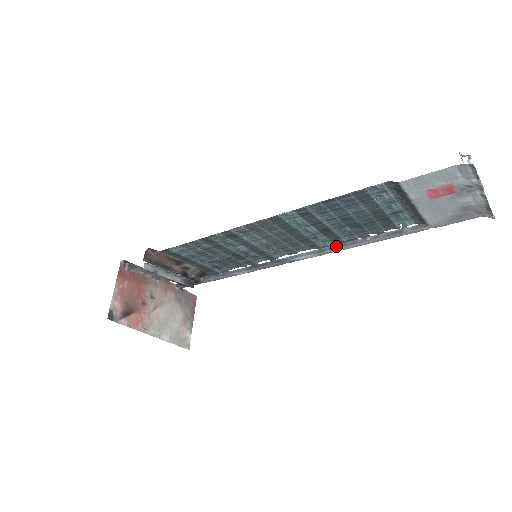
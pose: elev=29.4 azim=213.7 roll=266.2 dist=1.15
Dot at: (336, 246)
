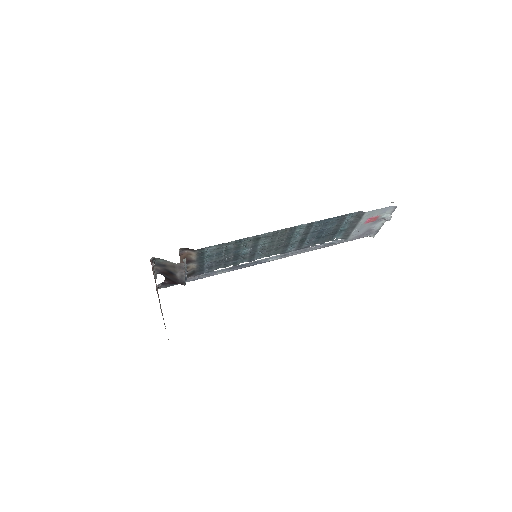
Dot at: (295, 251)
